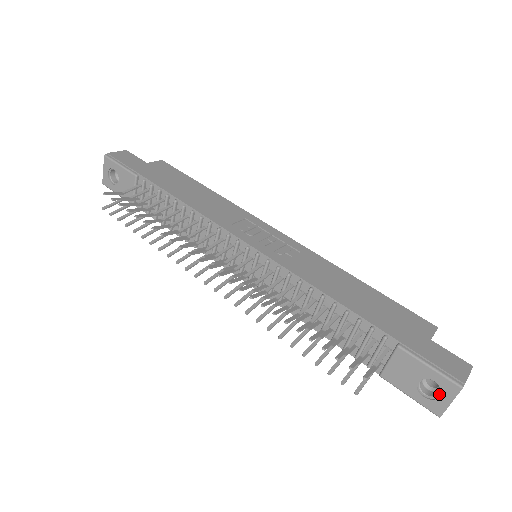
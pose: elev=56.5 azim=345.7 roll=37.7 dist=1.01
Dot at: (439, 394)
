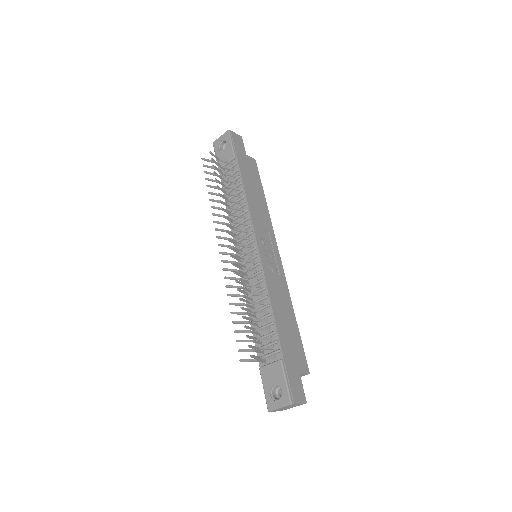
Dot at: (278, 399)
